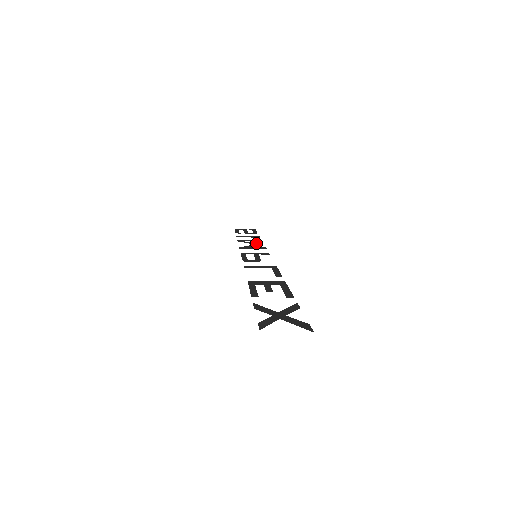
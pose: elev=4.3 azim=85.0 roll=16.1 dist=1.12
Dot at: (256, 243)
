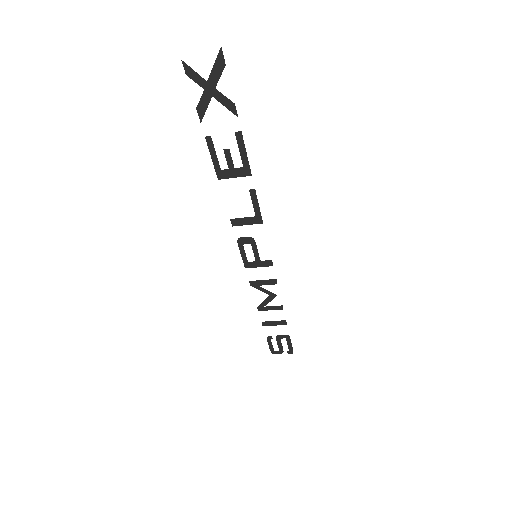
Dot at: occluded
